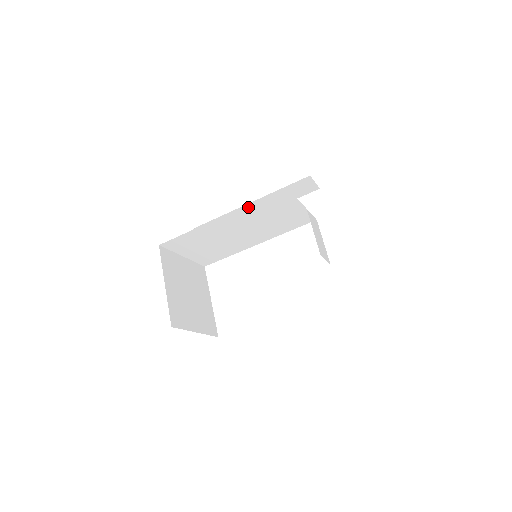
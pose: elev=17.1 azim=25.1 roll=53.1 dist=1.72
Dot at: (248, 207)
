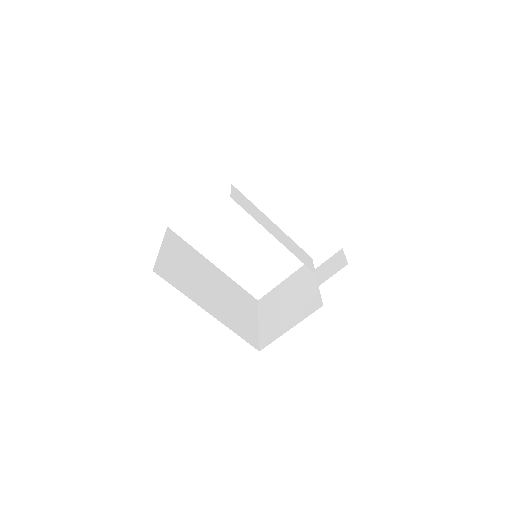
Dot at: occluded
